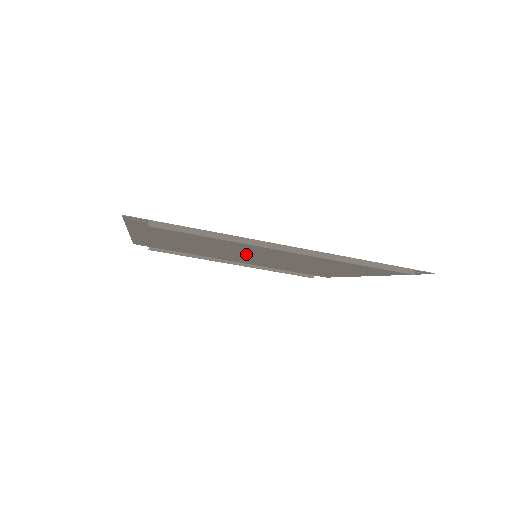
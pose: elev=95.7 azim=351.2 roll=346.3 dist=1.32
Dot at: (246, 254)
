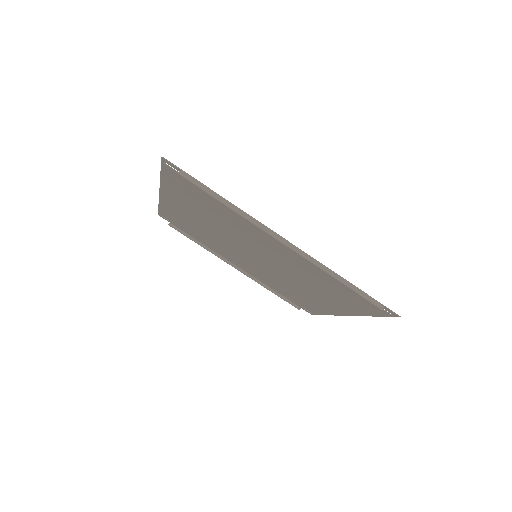
Dot at: (248, 251)
